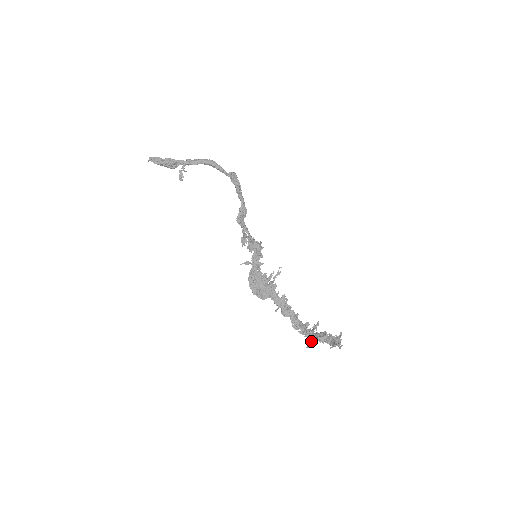
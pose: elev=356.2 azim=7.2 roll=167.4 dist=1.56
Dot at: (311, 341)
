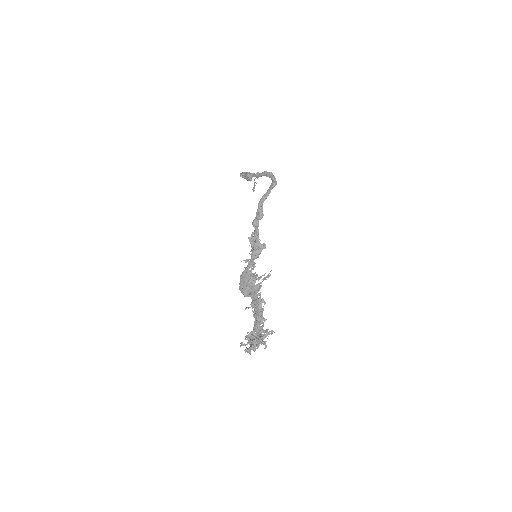
Dot at: occluded
